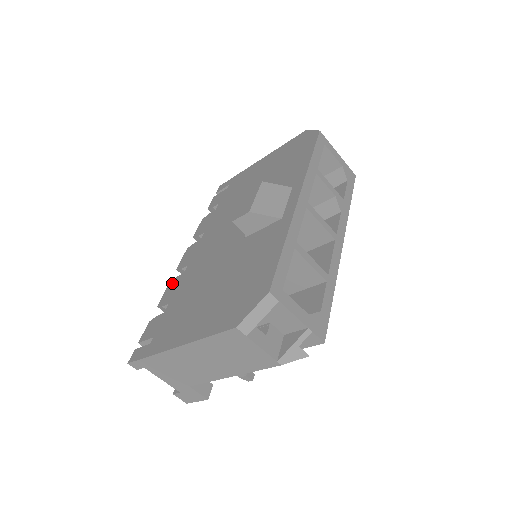
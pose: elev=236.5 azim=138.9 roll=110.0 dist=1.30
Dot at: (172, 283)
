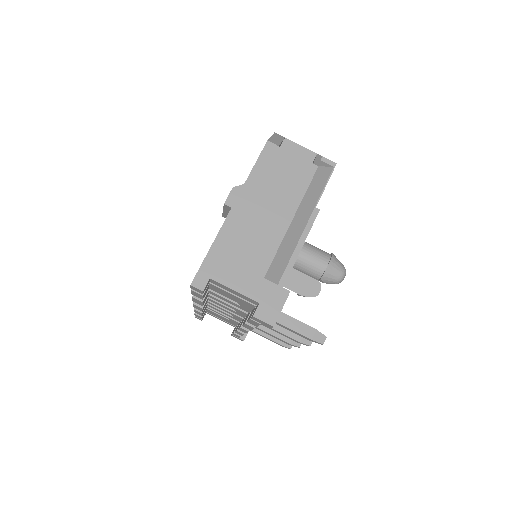
Dot at: occluded
